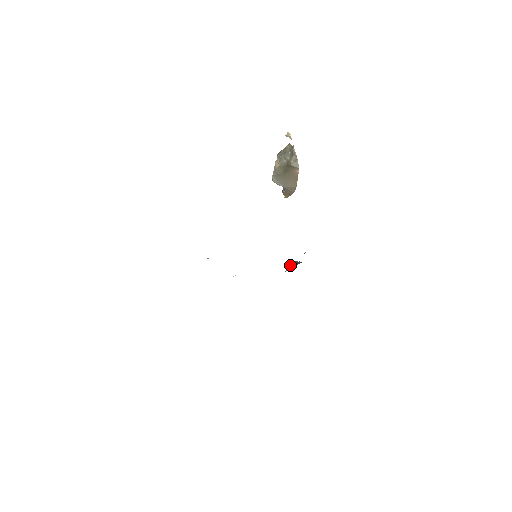
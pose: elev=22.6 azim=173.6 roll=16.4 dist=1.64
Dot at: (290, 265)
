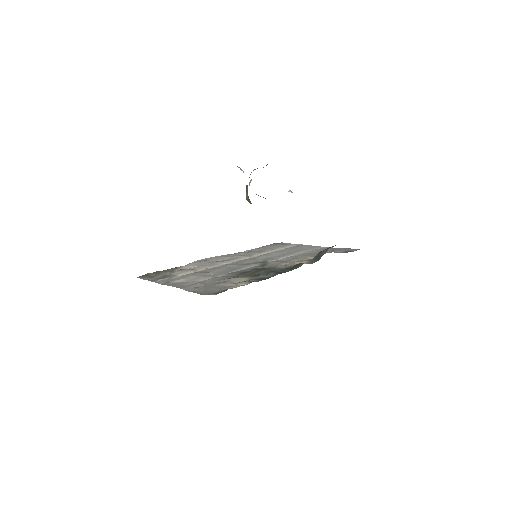
Dot at: (318, 254)
